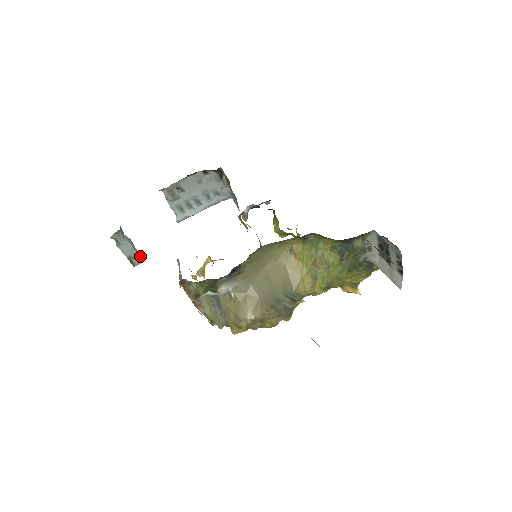
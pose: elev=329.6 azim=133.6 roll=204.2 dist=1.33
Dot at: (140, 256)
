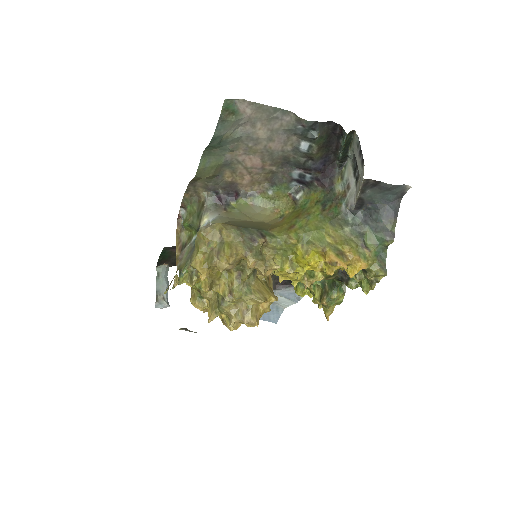
Dot at: (167, 299)
